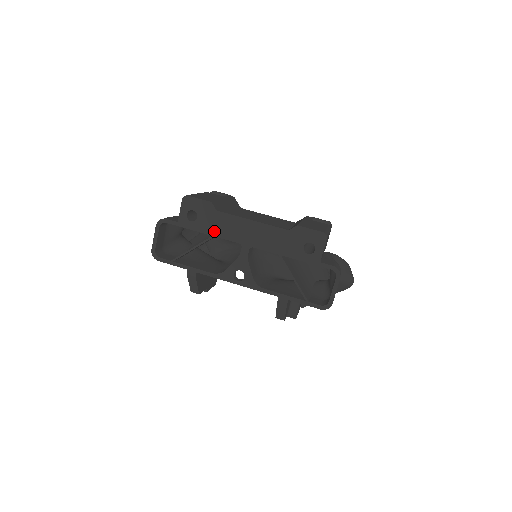
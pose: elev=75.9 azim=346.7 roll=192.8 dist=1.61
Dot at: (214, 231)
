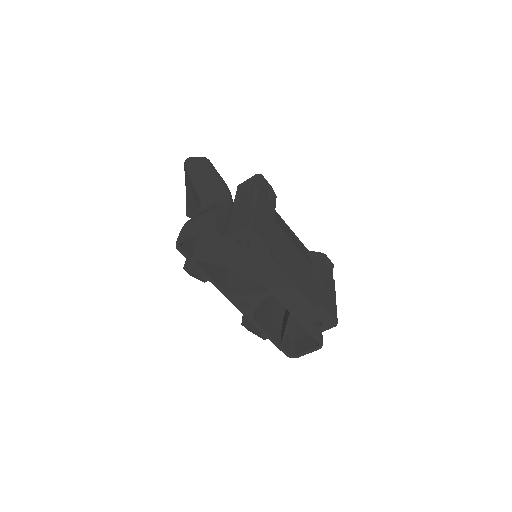
Dot at: (253, 267)
